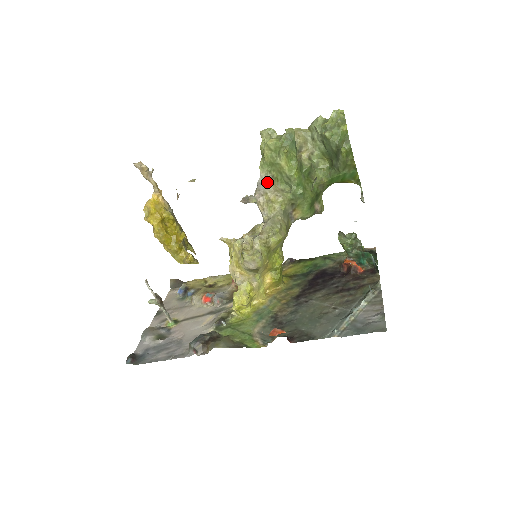
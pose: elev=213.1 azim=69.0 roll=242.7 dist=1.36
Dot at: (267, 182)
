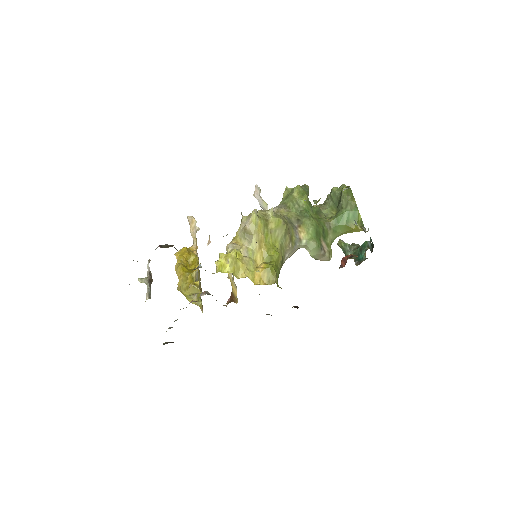
Dot at: (281, 207)
